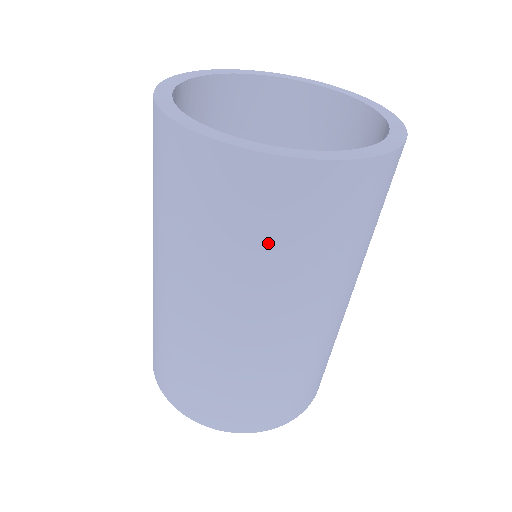
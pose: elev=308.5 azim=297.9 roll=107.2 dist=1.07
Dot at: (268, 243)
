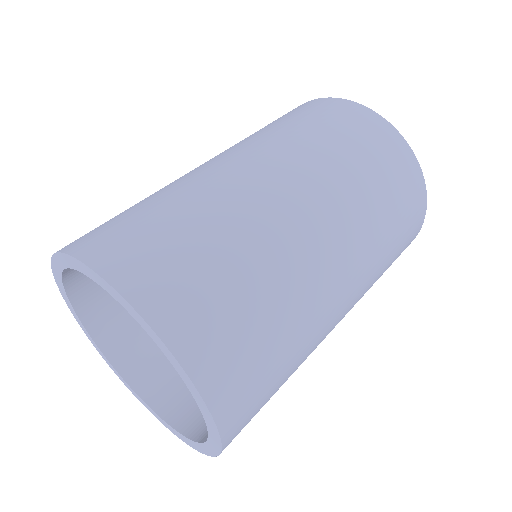
Dot at: (327, 133)
